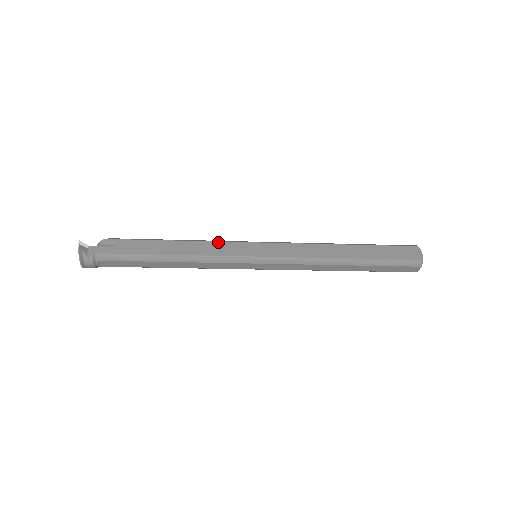
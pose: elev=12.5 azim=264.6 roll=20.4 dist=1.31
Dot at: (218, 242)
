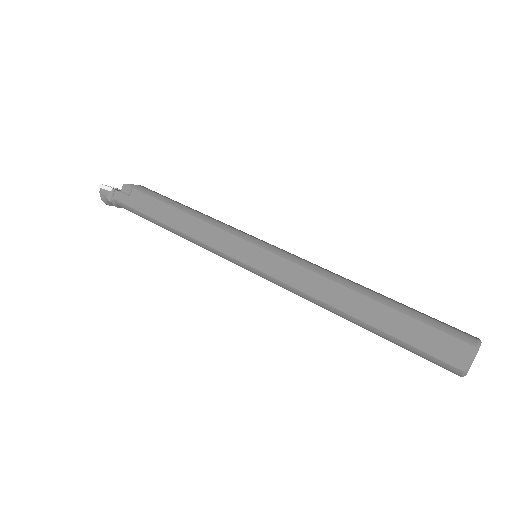
Dot at: (215, 227)
